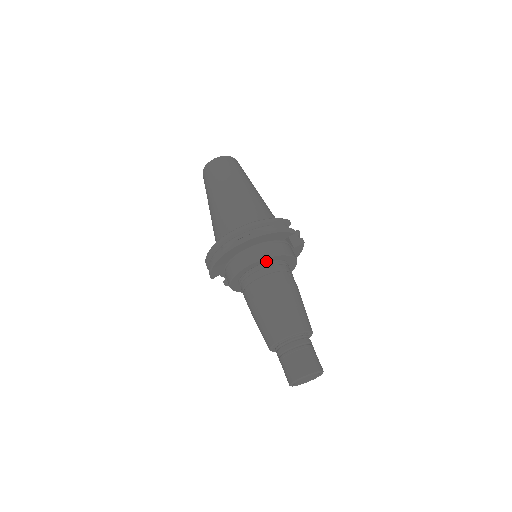
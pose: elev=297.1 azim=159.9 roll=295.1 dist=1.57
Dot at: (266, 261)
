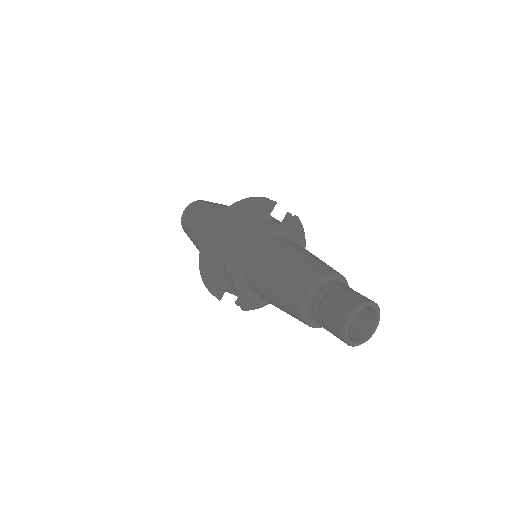
Dot at: (258, 239)
